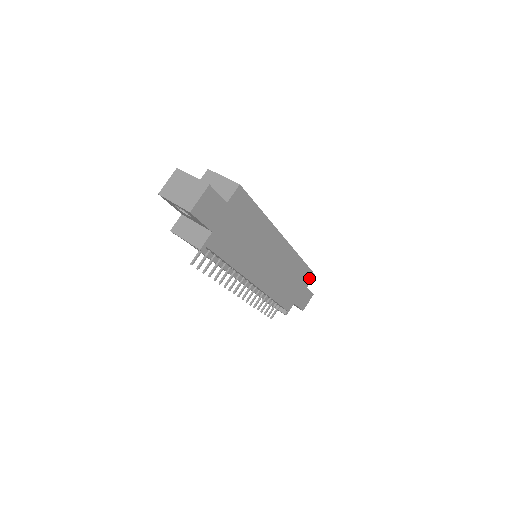
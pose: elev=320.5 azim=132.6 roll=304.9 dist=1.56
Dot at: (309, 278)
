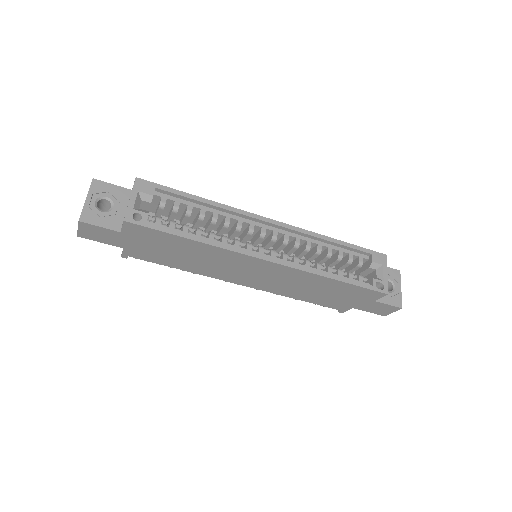
Dot at: (373, 294)
